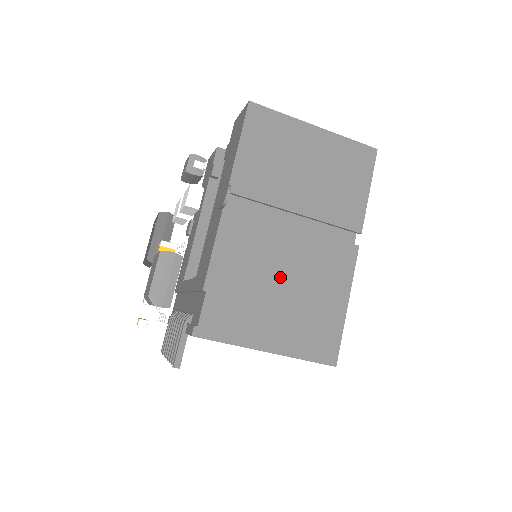
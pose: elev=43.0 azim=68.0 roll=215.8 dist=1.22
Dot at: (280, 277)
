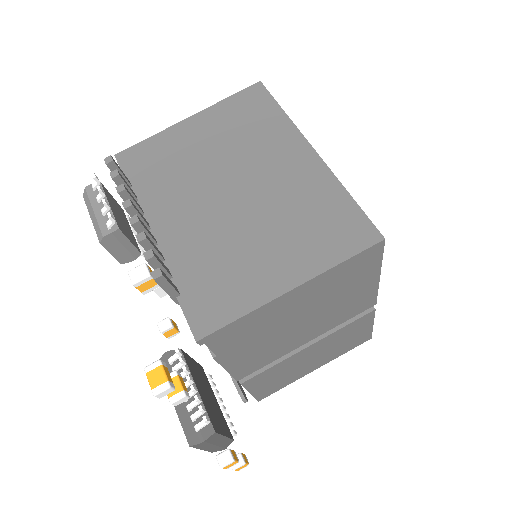
Dot at: occluded
